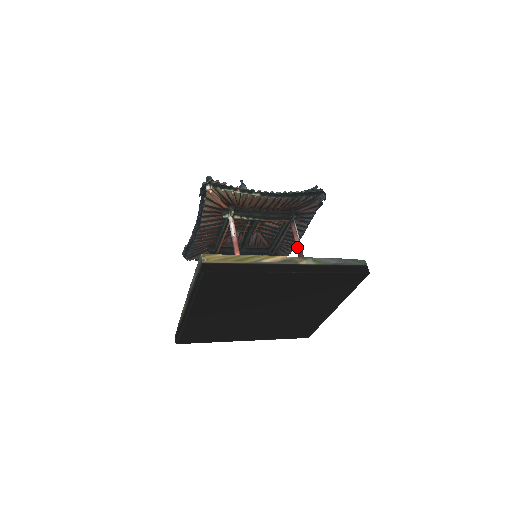
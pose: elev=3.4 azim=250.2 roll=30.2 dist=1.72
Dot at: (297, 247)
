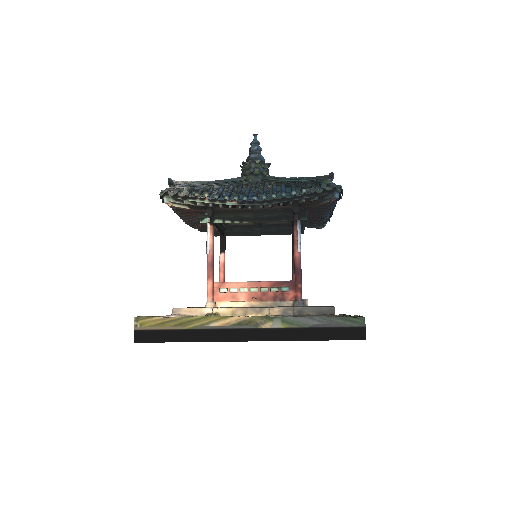
Dot at: (294, 264)
